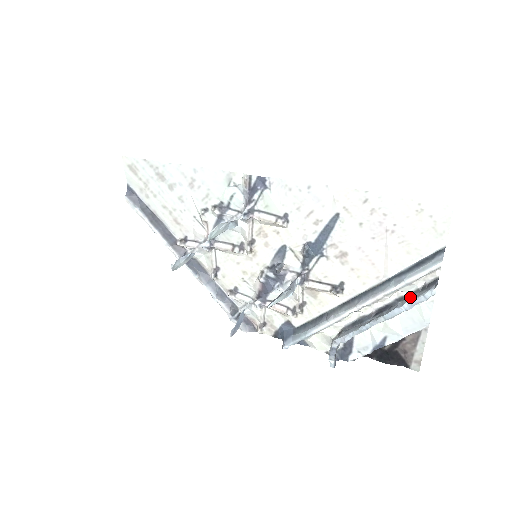
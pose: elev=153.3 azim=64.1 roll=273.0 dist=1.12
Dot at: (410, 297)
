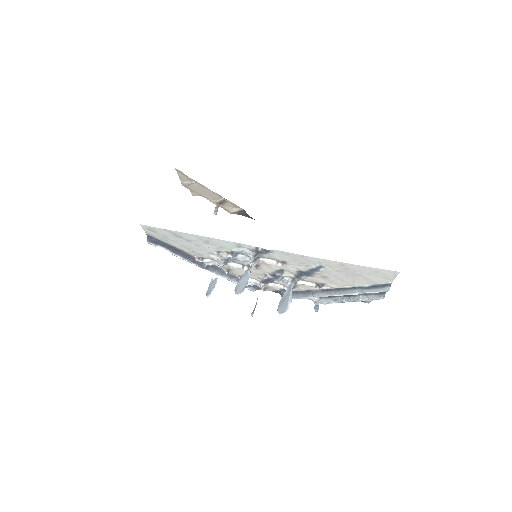
Dot at: (368, 296)
